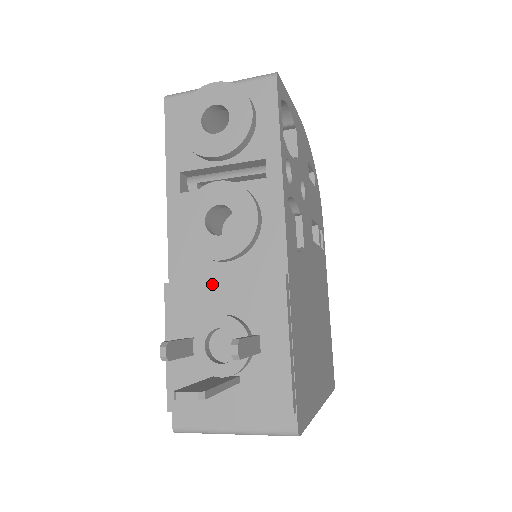
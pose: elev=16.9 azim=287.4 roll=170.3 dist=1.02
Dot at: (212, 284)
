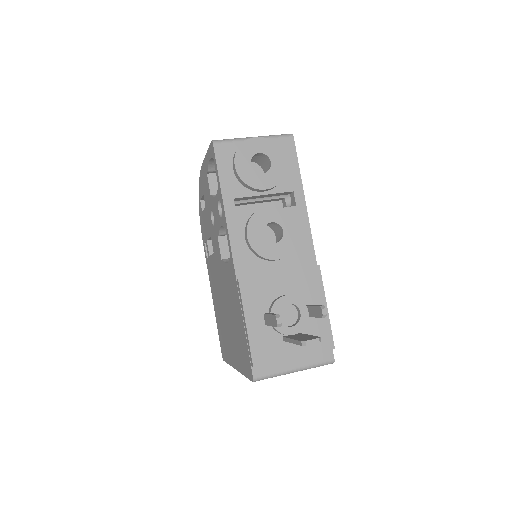
Dot at: (273, 276)
